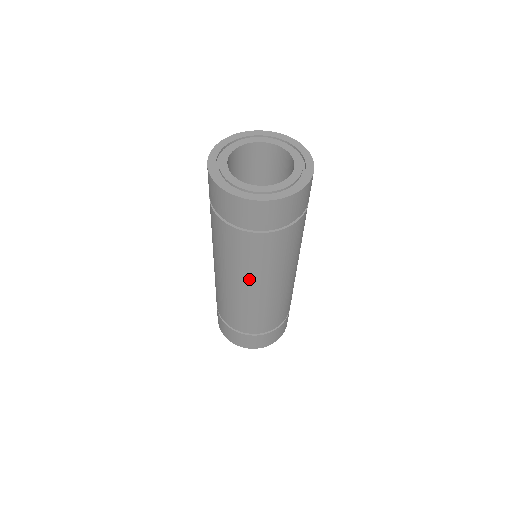
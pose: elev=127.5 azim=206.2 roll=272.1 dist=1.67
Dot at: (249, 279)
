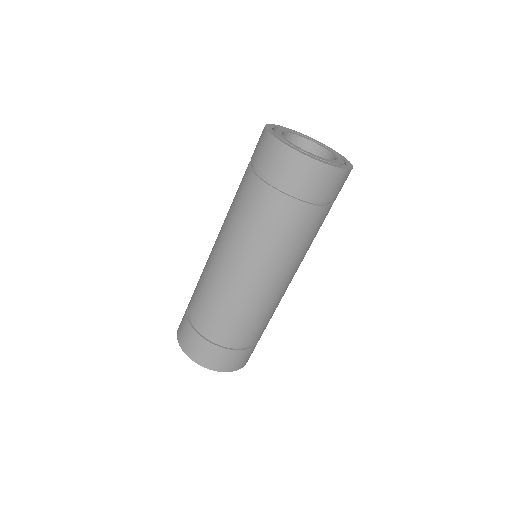
Dot at: (290, 267)
